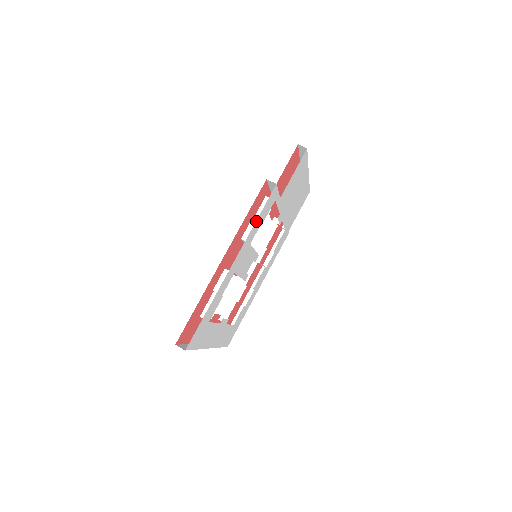
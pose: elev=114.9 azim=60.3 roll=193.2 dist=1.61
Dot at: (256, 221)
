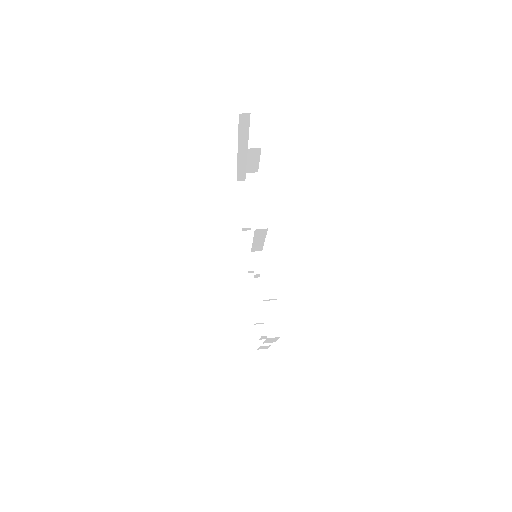
Dot at: occluded
